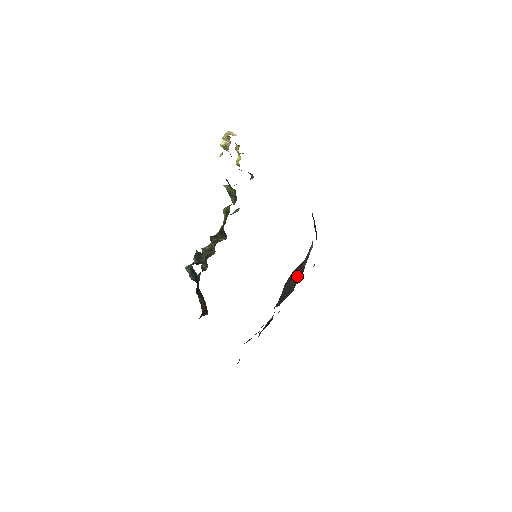
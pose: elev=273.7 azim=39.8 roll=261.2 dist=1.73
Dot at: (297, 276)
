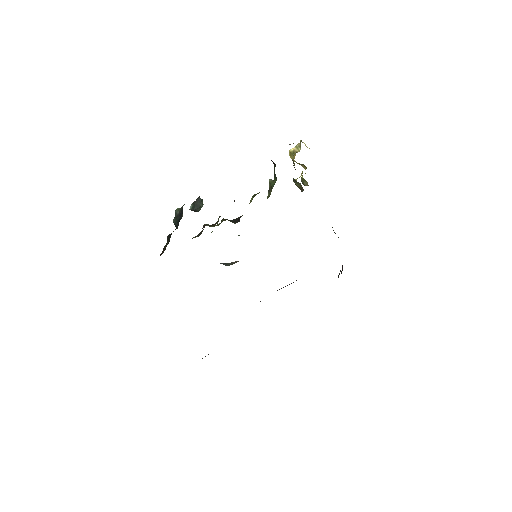
Dot at: (287, 285)
